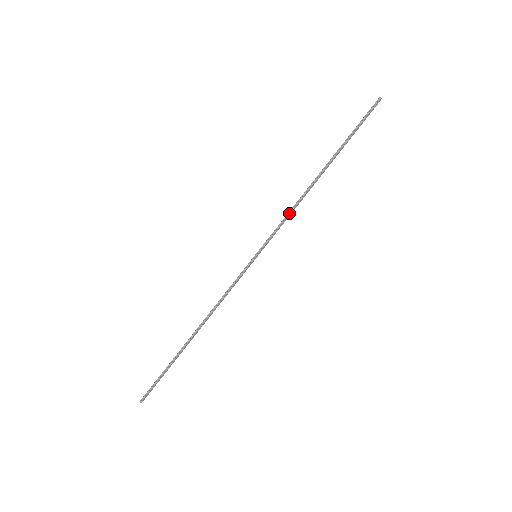
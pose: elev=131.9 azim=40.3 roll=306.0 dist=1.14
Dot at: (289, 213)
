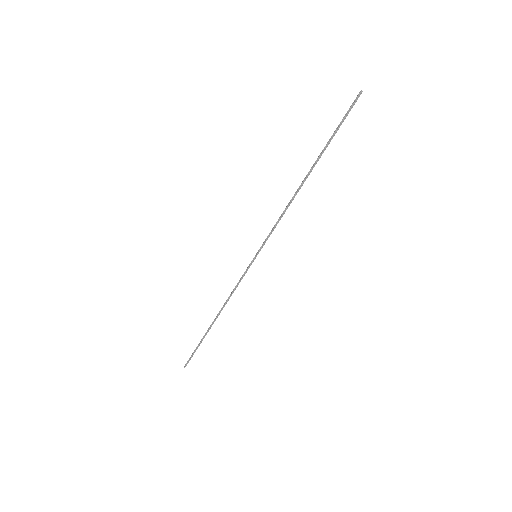
Dot at: occluded
